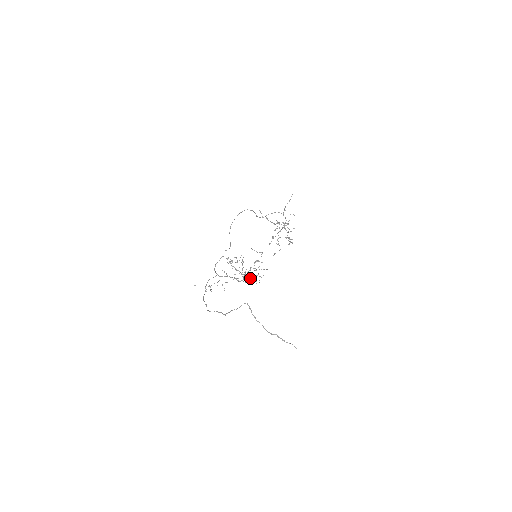
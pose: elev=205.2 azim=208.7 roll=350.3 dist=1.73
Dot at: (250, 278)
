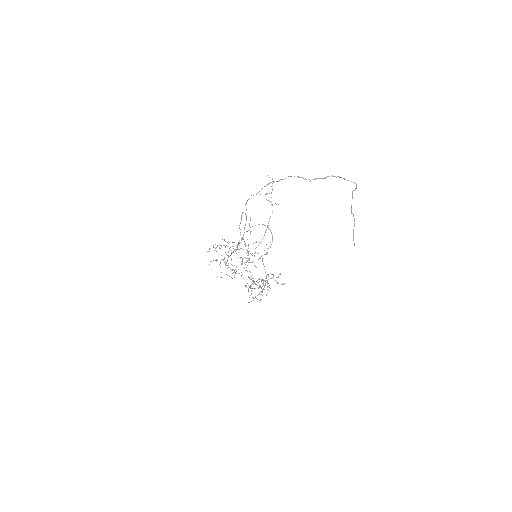
Dot at: occluded
